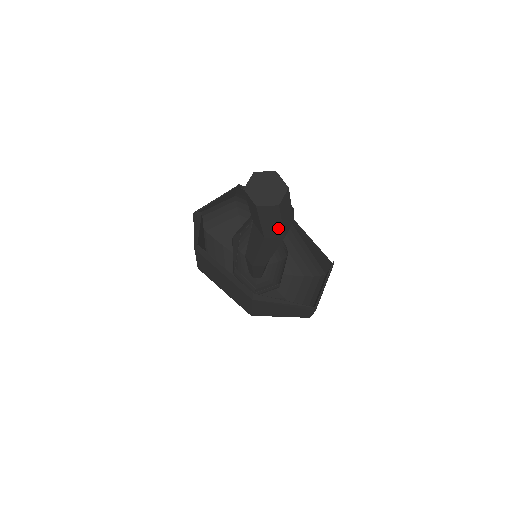
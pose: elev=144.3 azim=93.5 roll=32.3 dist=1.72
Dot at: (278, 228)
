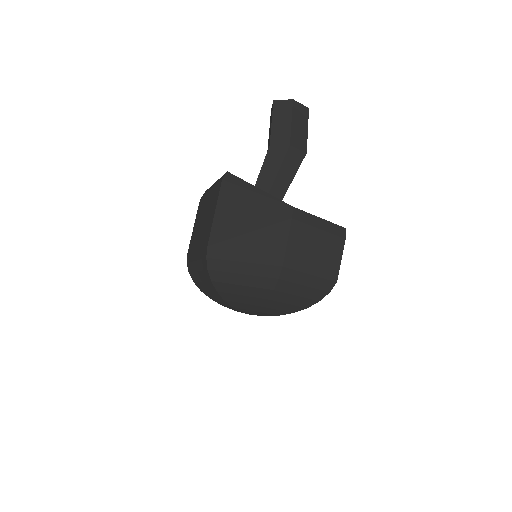
Dot at: (286, 131)
